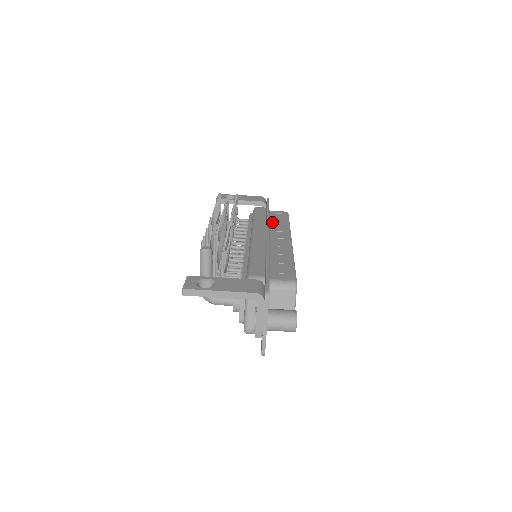
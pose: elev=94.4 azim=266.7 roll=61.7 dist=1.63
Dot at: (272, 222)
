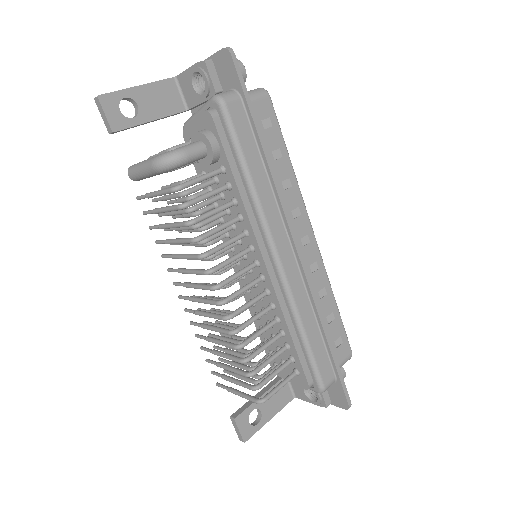
Dot at: occluded
